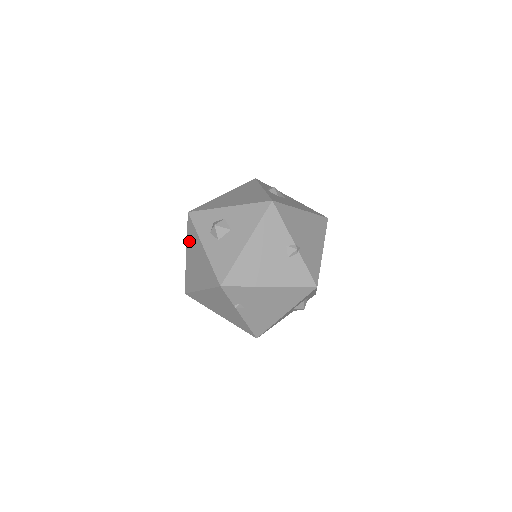
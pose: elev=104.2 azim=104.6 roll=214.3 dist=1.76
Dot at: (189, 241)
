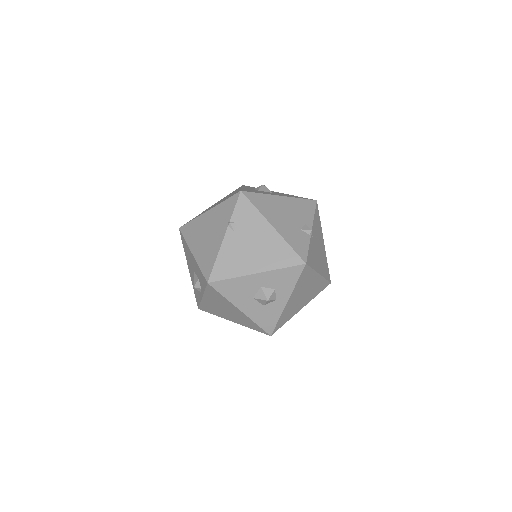
Dot at: (226, 196)
